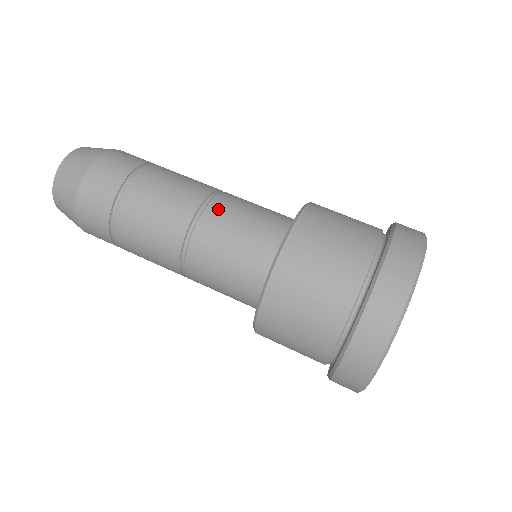
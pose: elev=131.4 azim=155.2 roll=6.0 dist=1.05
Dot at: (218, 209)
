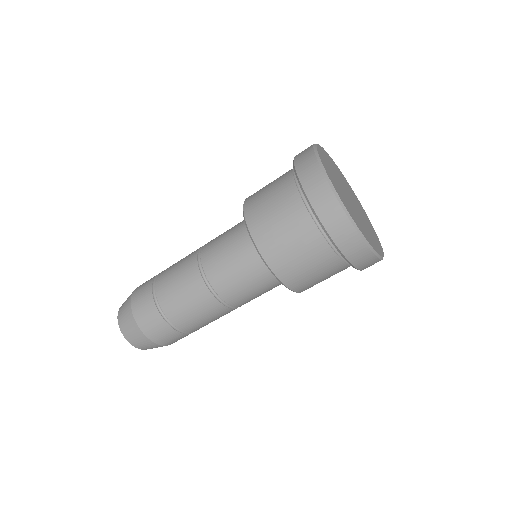
Dot at: (216, 278)
